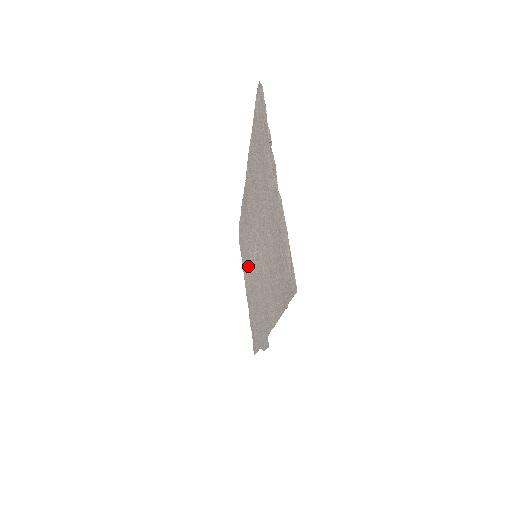
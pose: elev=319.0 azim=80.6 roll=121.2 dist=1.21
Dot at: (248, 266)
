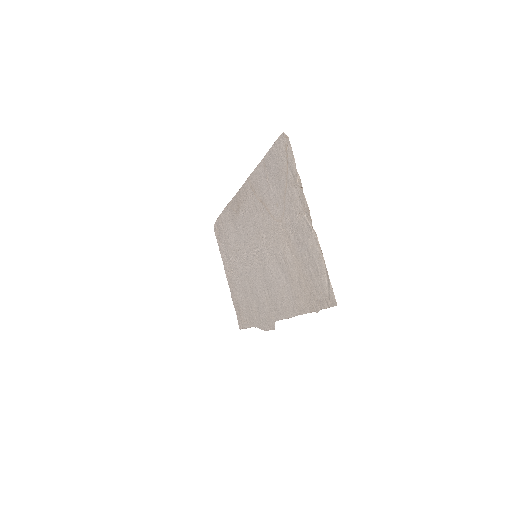
Dot at: (236, 258)
